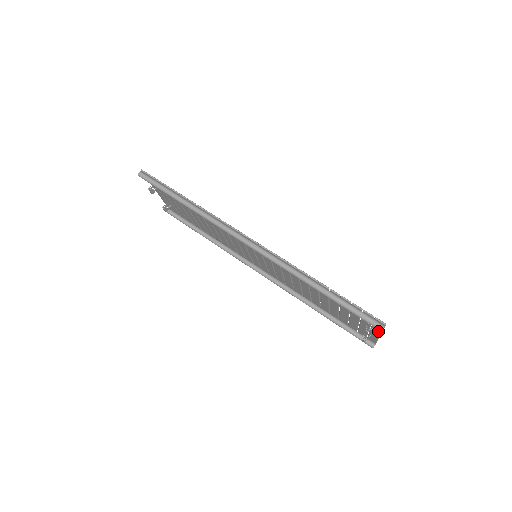
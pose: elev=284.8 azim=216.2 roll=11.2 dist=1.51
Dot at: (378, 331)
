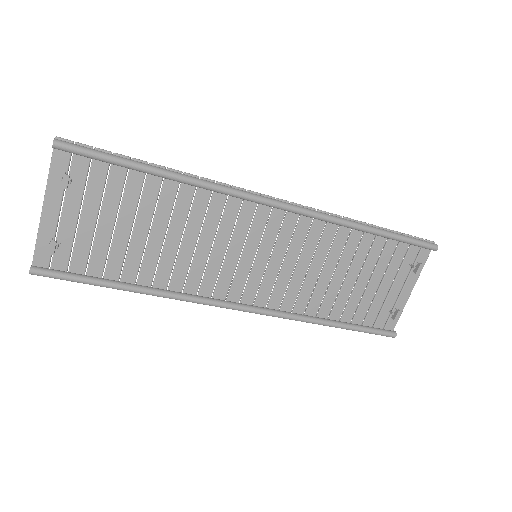
Dot at: (415, 277)
